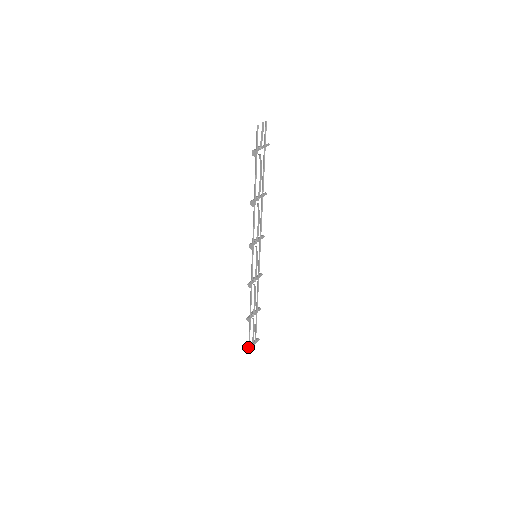
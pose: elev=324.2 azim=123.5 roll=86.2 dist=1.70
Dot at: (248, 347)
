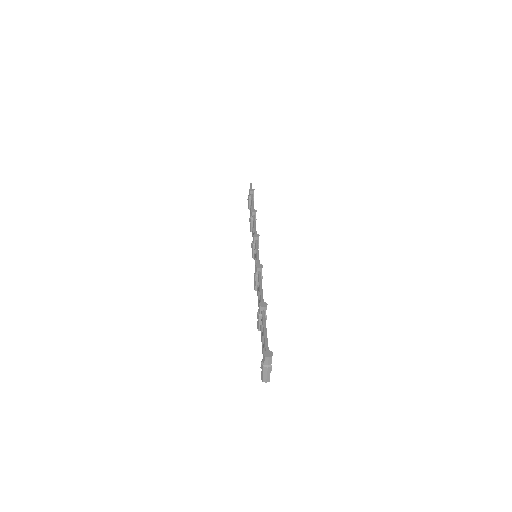
Dot at: (265, 353)
